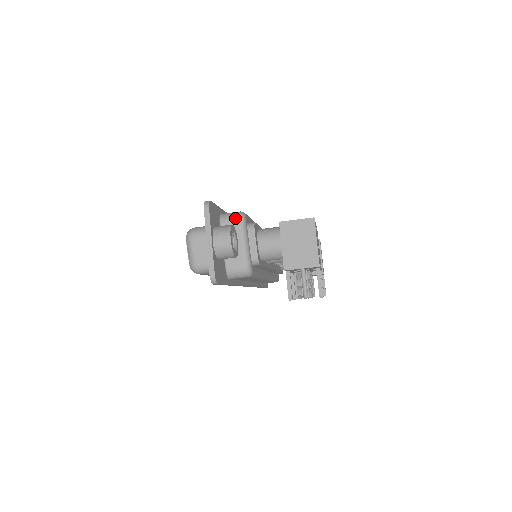
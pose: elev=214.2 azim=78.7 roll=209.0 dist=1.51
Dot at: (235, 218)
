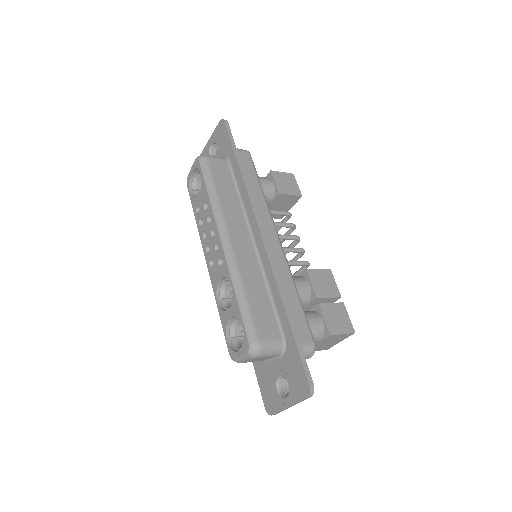
Dot at: (309, 357)
